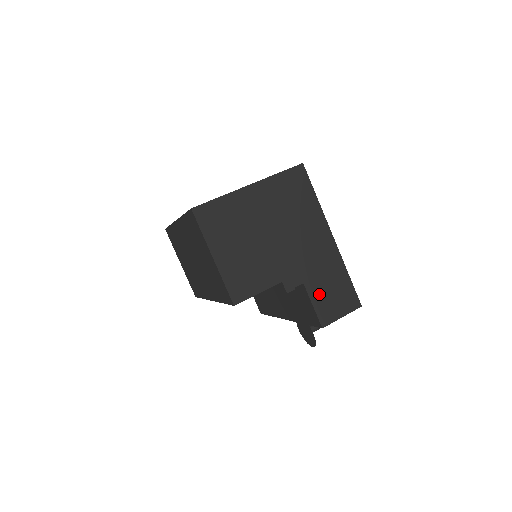
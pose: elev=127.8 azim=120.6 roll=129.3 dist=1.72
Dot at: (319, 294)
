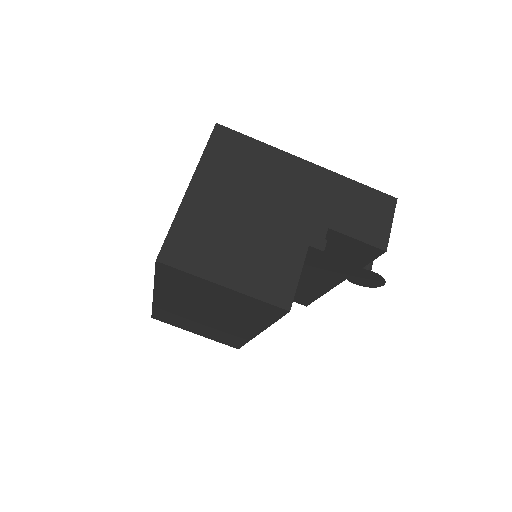
Dot at: (351, 224)
